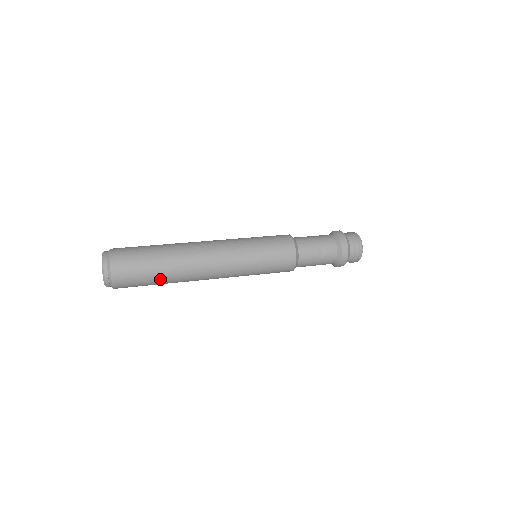
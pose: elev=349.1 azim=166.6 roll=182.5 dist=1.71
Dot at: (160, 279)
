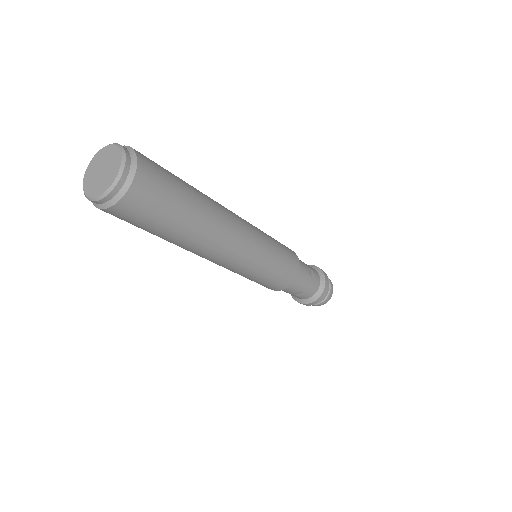
Dot at: (188, 213)
